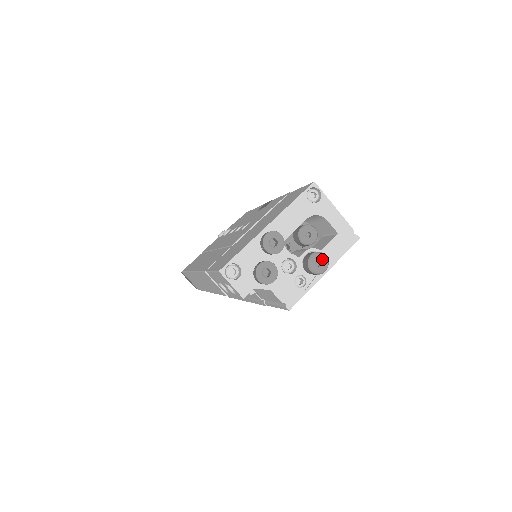
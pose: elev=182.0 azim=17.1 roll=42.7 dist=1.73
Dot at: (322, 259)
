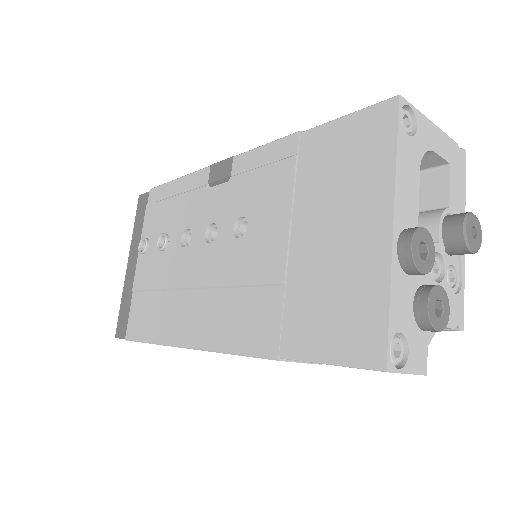
Dot at: (474, 223)
